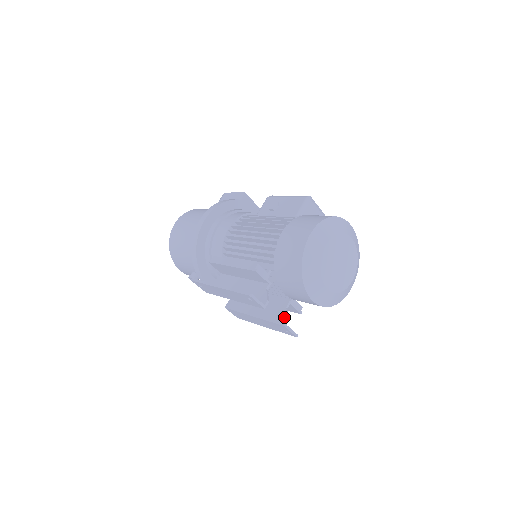
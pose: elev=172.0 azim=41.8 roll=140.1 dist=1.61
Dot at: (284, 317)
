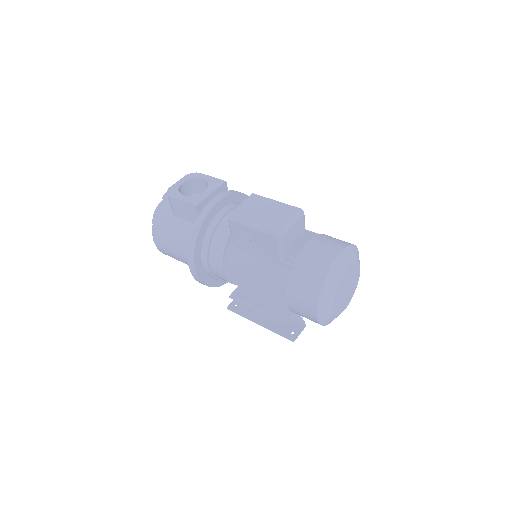
Dot at: occluded
